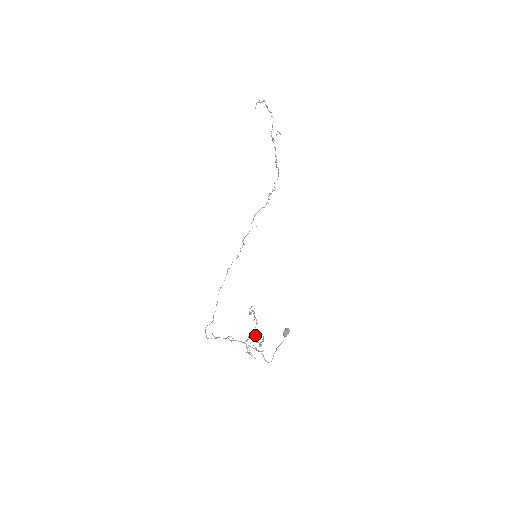
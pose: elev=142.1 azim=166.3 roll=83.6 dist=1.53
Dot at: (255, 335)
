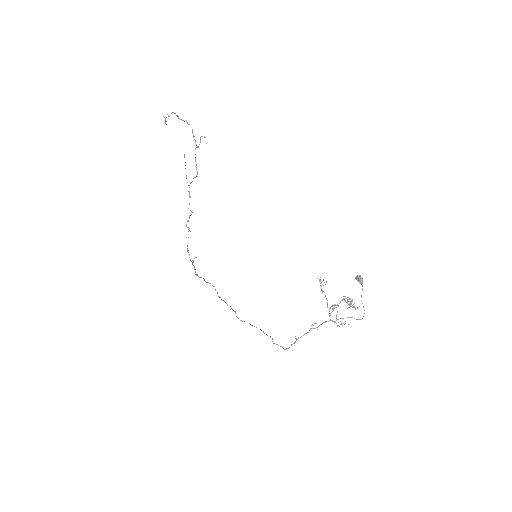
Dot at: (332, 306)
